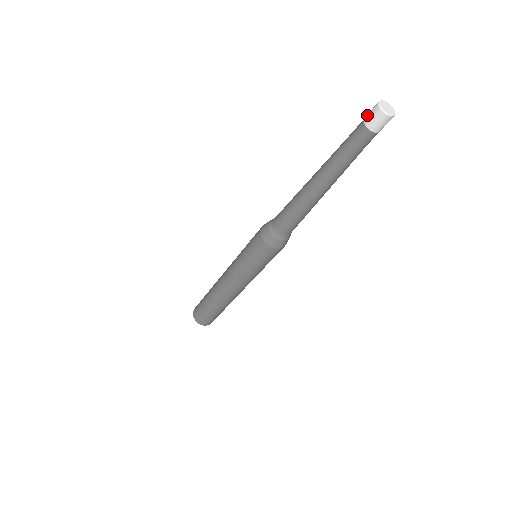
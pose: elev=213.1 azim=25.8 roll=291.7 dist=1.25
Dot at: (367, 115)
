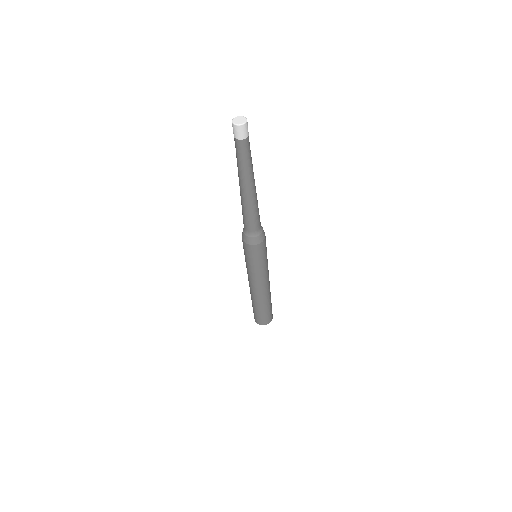
Dot at: (233, 133)
